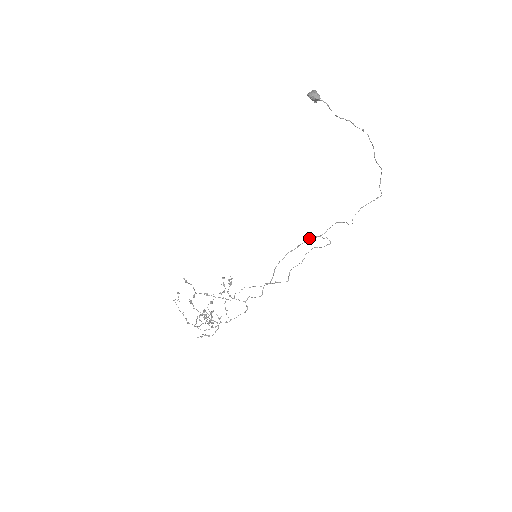
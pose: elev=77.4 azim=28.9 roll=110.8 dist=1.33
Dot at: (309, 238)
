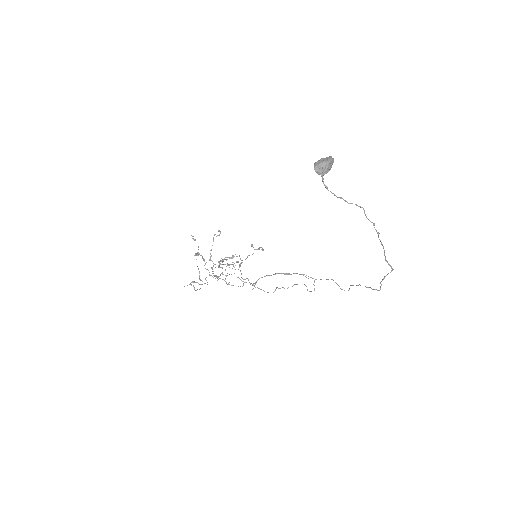
Dot at: (302, 274)
